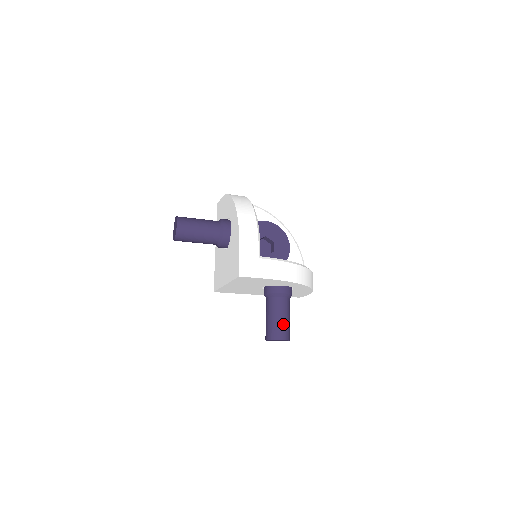
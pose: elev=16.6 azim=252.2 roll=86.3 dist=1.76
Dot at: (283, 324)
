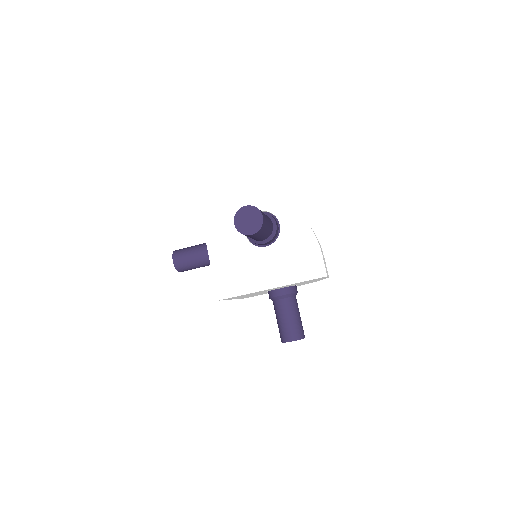
Dot at: occluded
